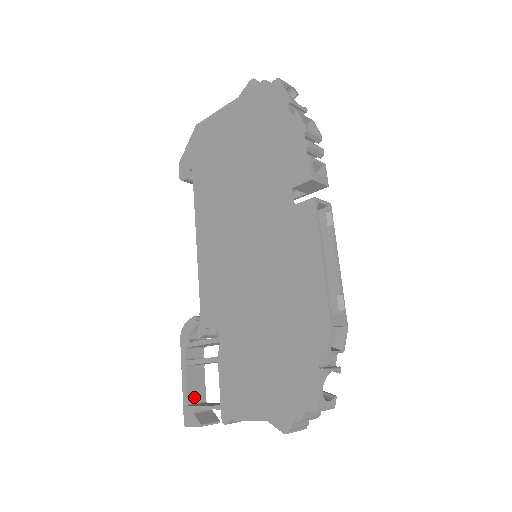
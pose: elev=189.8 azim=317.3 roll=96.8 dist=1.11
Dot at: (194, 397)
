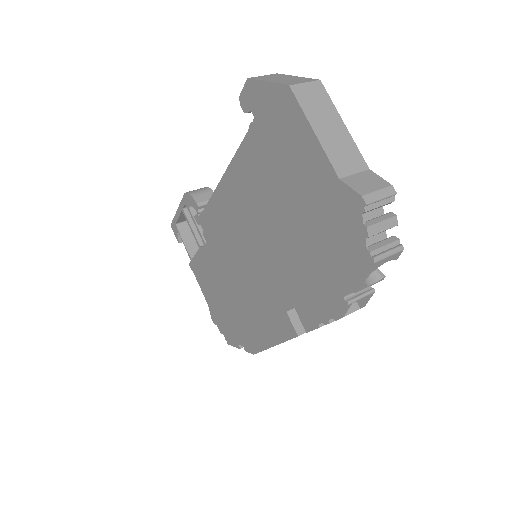
Dot at: (183, 219)
